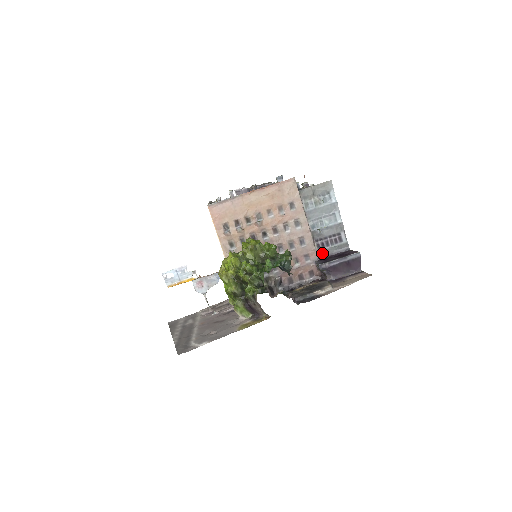
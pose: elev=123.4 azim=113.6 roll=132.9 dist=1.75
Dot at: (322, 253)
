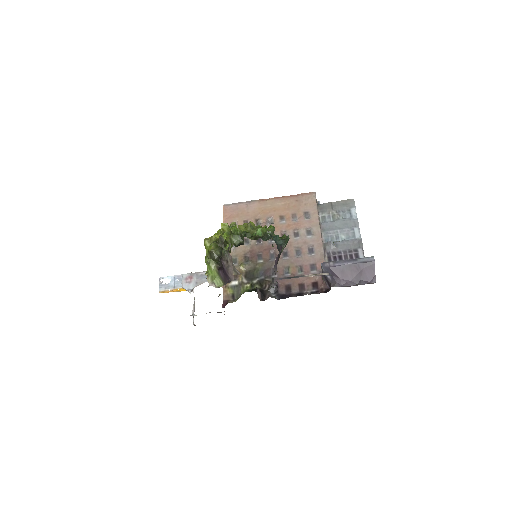
Dot at: occluded
